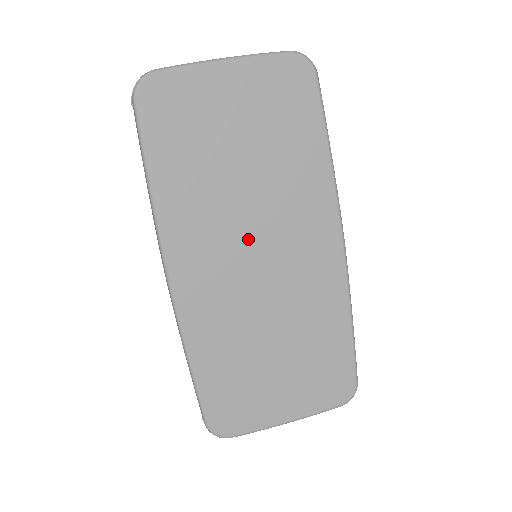
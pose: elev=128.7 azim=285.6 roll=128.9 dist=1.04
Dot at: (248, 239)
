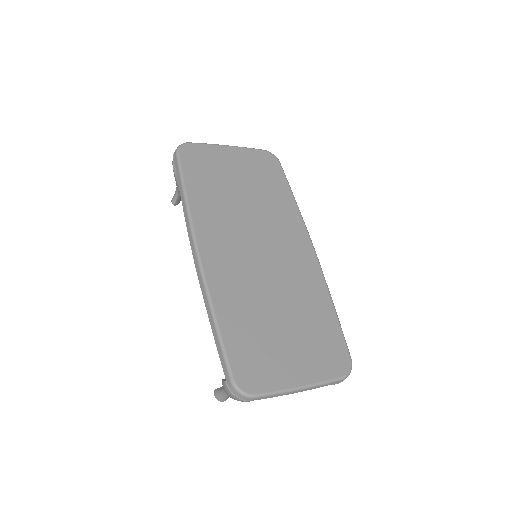
Dot at: (251, 237)
